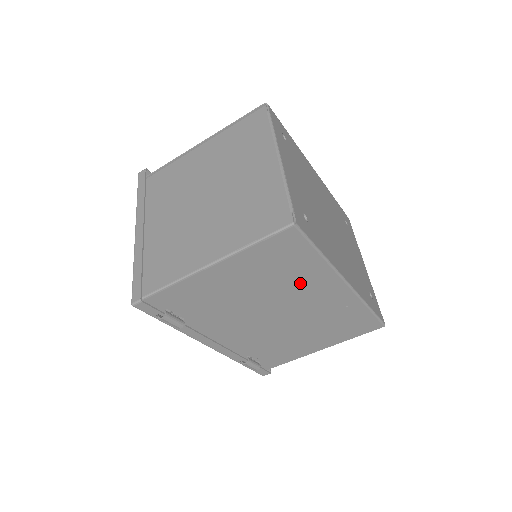
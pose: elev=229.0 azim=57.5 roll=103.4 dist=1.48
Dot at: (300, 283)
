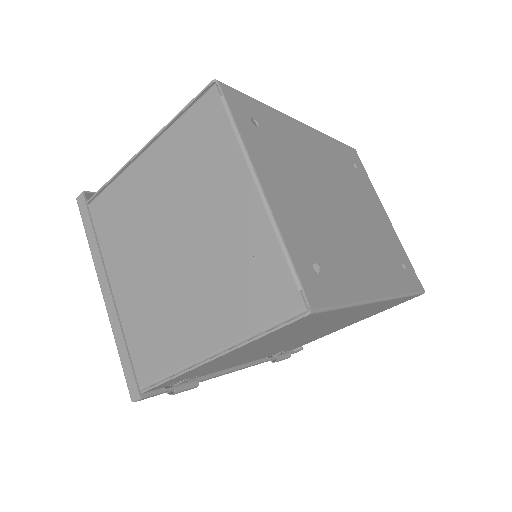
Dot at: (324, 322)
